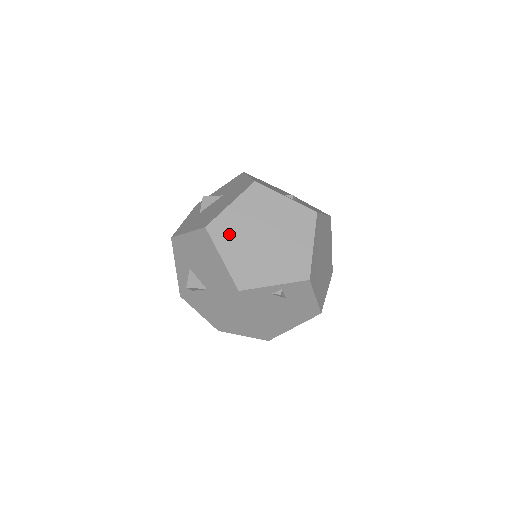
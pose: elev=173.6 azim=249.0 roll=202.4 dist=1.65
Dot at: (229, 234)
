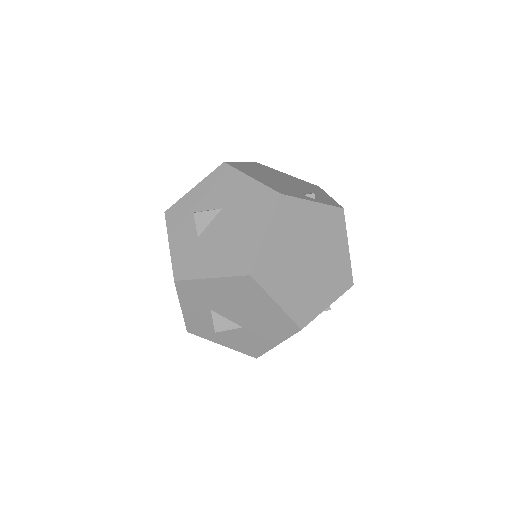
Dot at: (275, 272)
